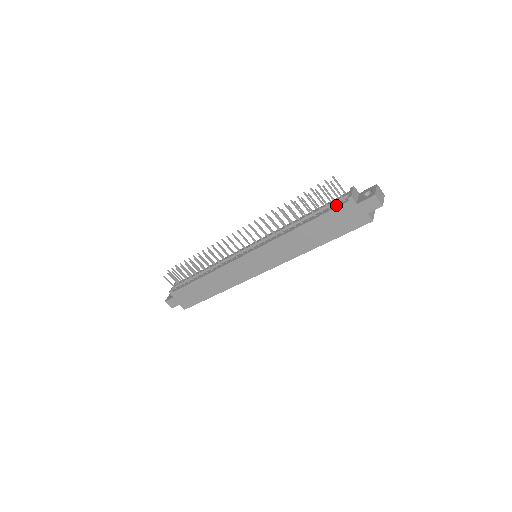
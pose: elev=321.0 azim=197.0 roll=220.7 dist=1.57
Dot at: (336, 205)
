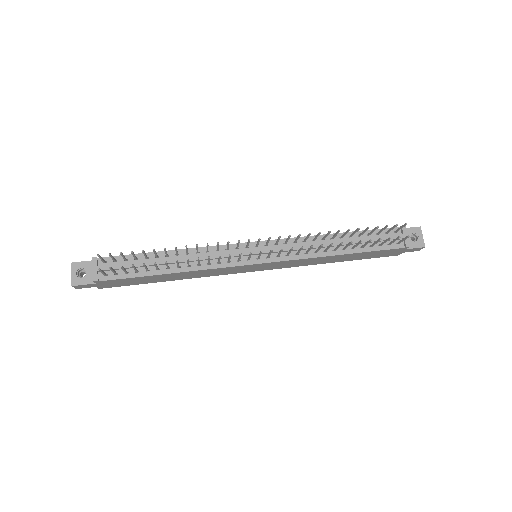
Dot at: (389, 245)
